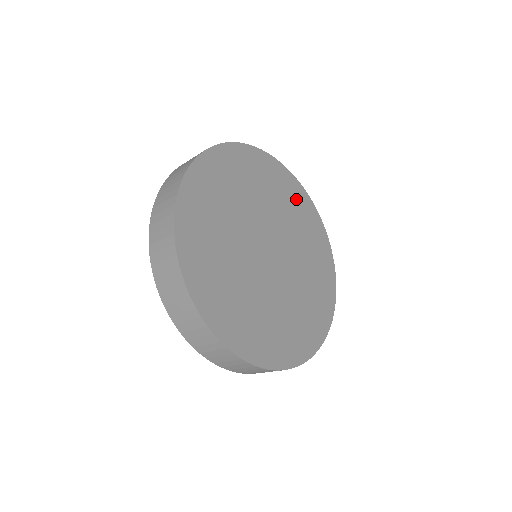
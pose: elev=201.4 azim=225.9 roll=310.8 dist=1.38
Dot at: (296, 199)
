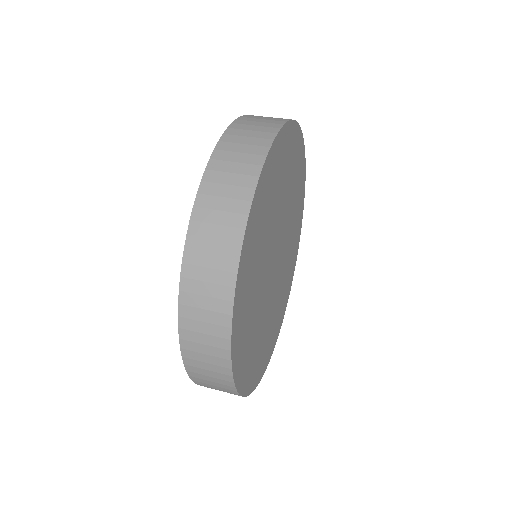
Dot at: (298, 167)
